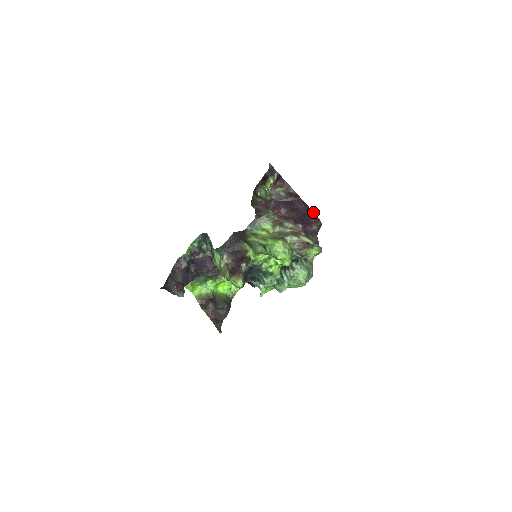
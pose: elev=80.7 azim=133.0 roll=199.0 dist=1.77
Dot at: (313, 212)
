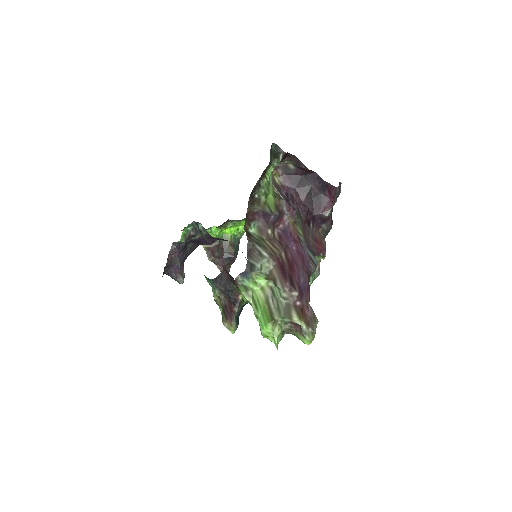
Dot at: (330, 184)
